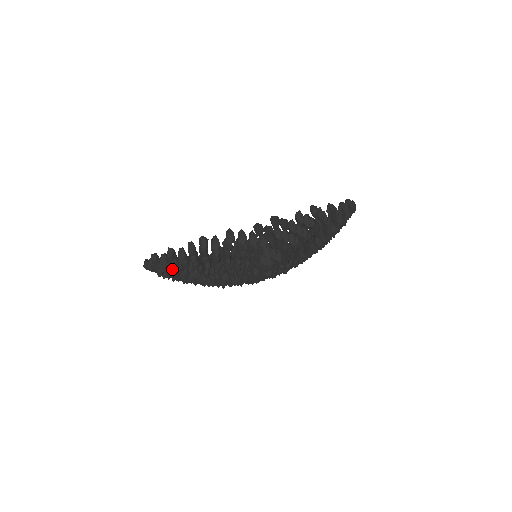
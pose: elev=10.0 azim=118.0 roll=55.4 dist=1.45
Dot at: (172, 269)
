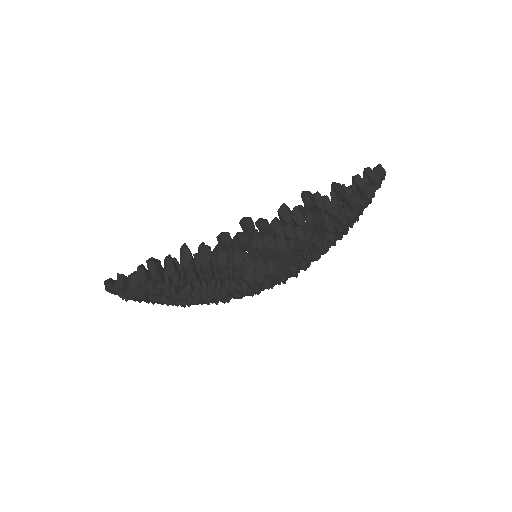
Dot at: occluded
